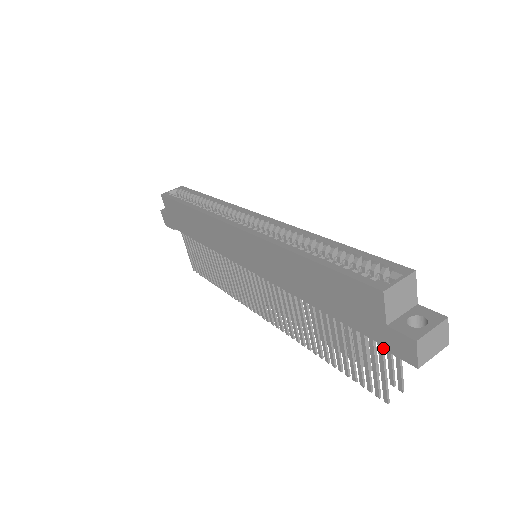
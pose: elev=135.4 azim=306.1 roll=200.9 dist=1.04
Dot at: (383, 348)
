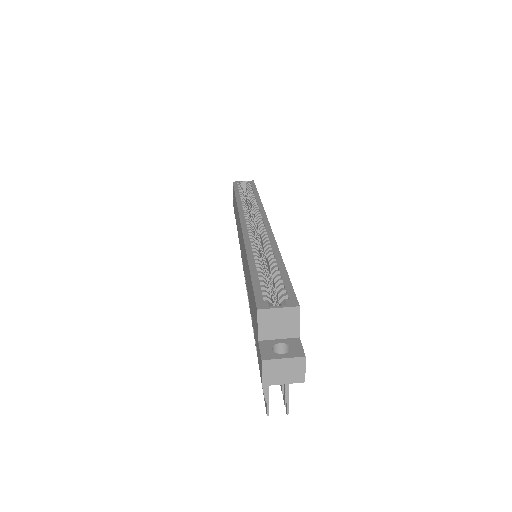
Dot at: (258, 360)
